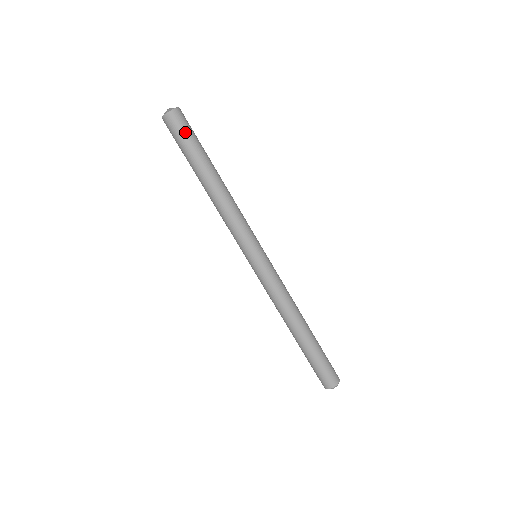
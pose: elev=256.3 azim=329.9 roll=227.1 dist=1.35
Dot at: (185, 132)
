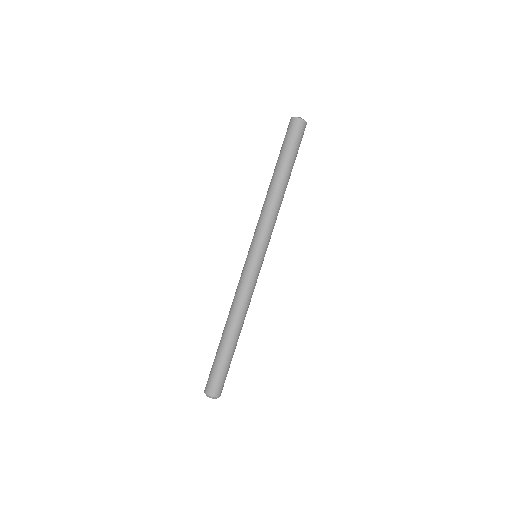
Dot at: (300, 141)
